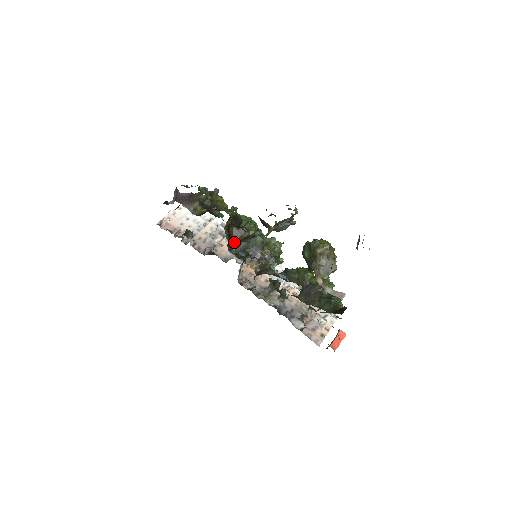
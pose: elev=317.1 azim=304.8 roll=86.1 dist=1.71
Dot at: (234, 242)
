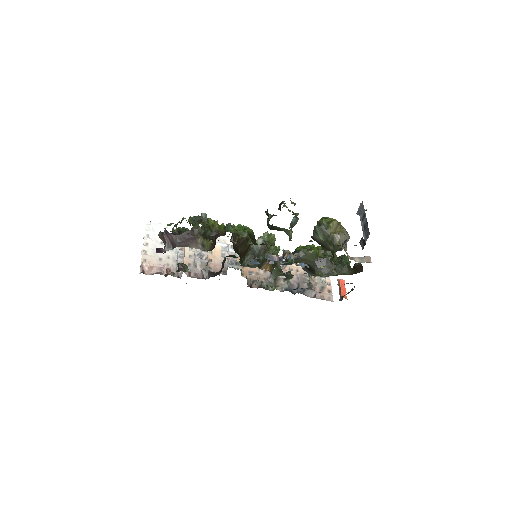
Dot at: (242, 255)
